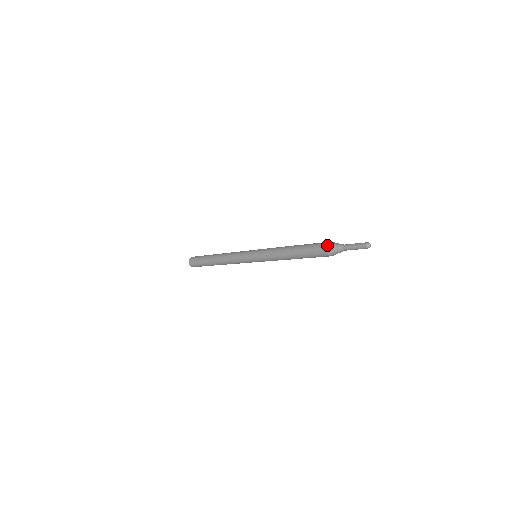
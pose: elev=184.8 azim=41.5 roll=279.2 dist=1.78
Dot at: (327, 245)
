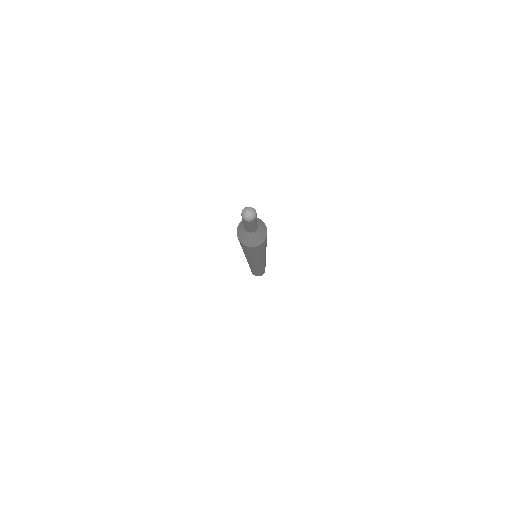
Dot at: occluded
